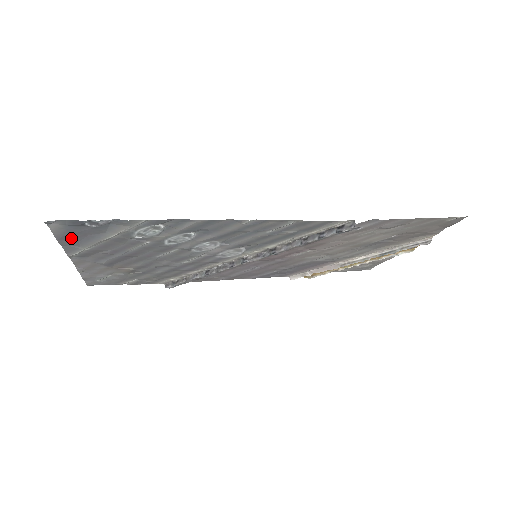
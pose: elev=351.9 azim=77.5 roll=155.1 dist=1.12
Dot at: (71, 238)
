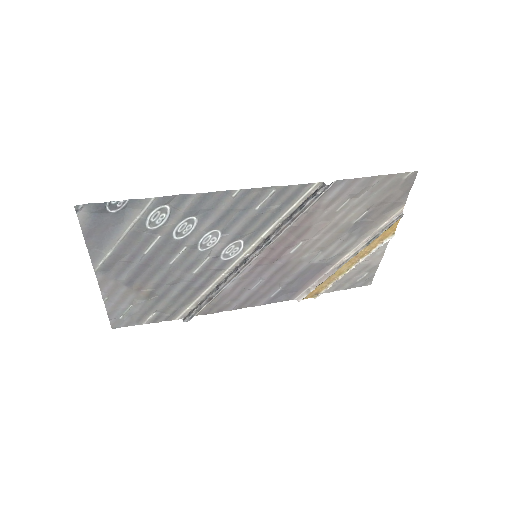
Dot at: (95, 235)
